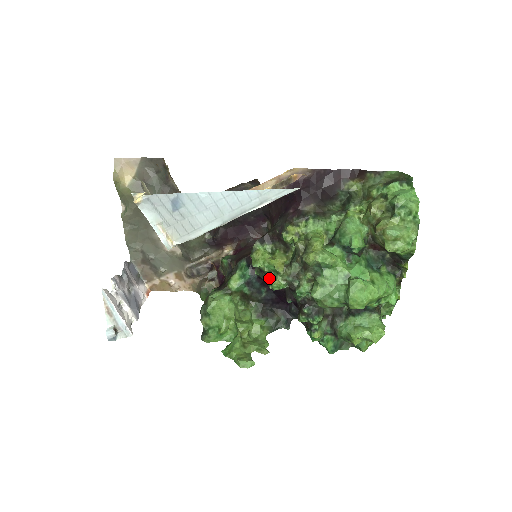
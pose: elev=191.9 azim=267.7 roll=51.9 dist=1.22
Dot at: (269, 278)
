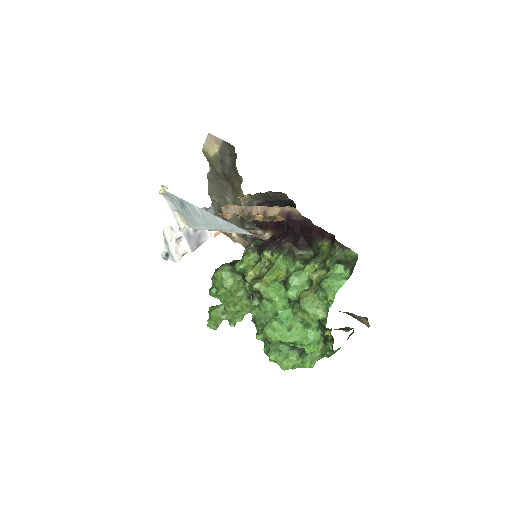
Dot at: occluded
